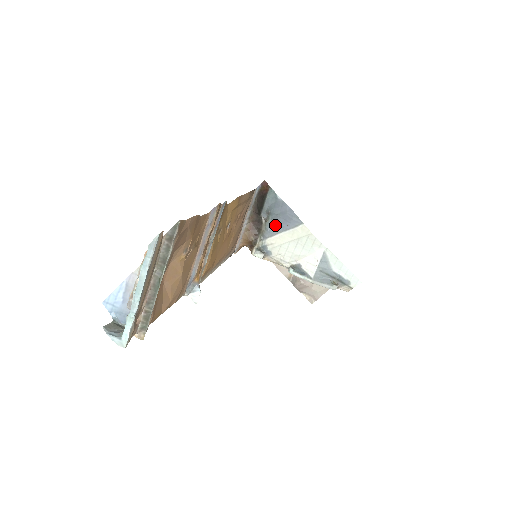
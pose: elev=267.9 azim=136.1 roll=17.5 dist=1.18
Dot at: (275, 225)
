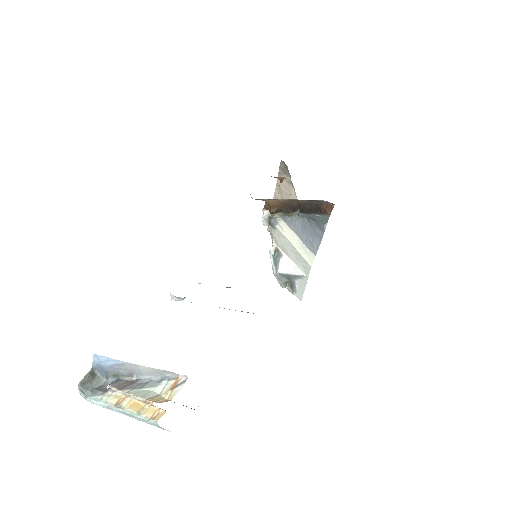
Dot at: (300, 226)
